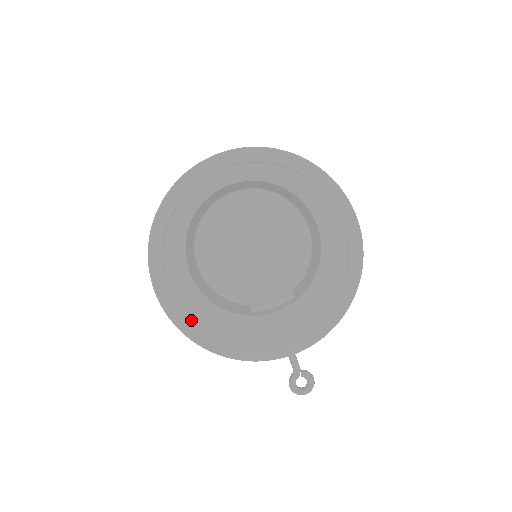
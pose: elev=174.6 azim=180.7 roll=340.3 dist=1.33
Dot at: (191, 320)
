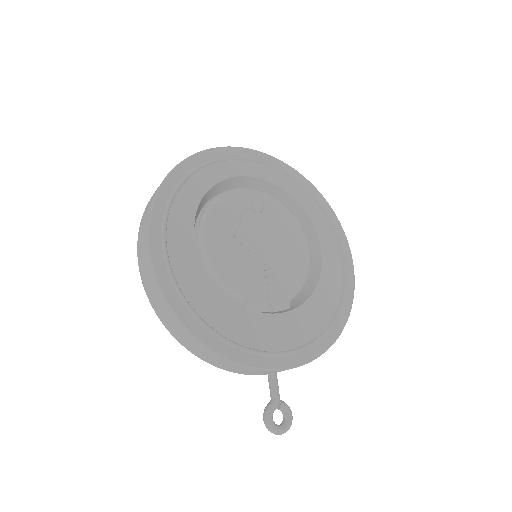
Dot at: (181, 288)
